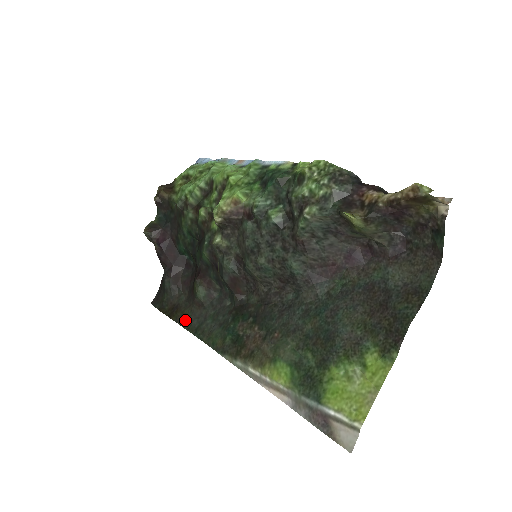
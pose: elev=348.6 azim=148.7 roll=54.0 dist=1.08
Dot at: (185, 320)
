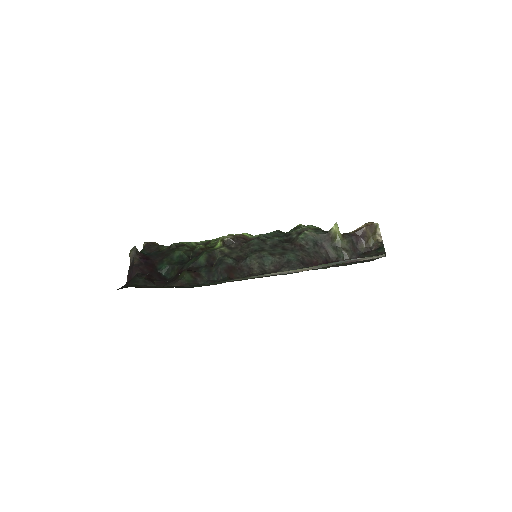
Dot at: (167, 287)
